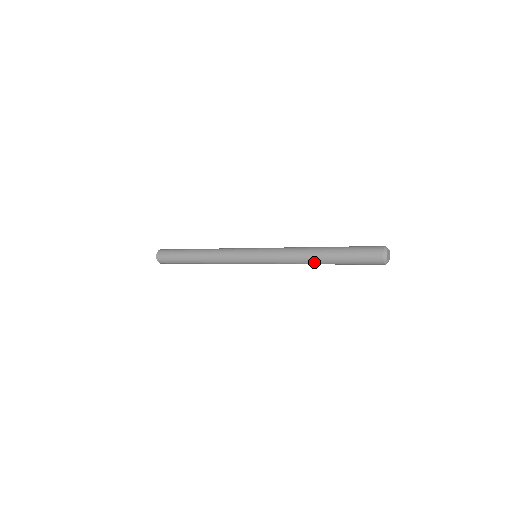
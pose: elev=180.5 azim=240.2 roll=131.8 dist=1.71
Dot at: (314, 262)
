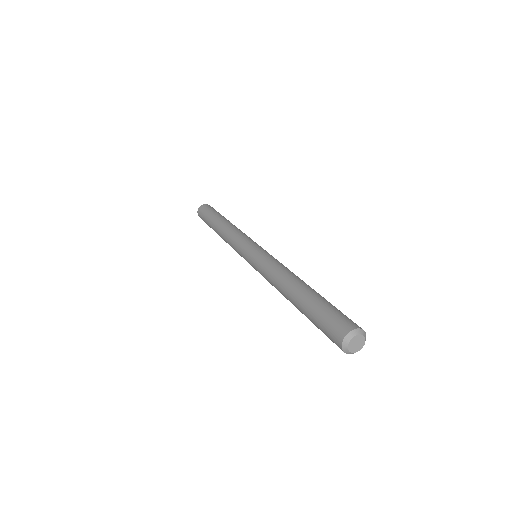
Dot at: occluded
